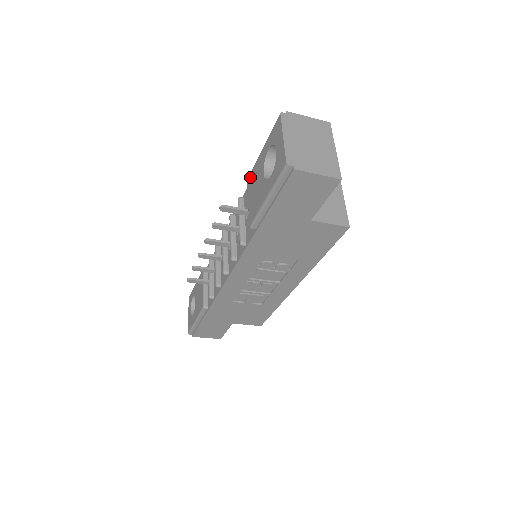
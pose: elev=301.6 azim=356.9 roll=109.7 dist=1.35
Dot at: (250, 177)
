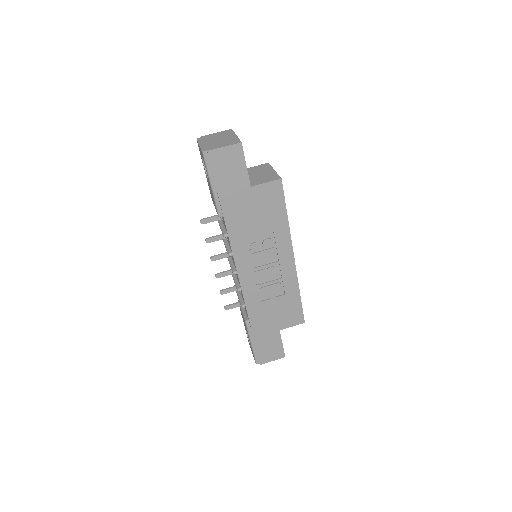
Dot at: occluded
